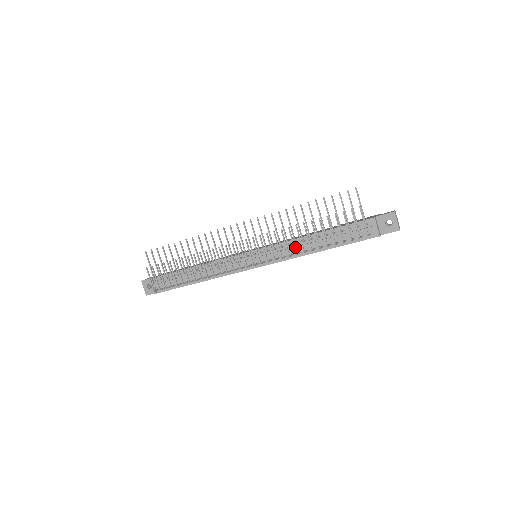
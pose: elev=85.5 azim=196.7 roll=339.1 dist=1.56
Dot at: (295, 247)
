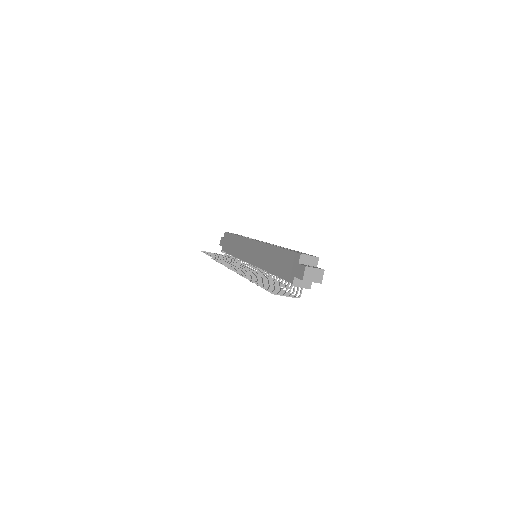
Dot at: occluded
